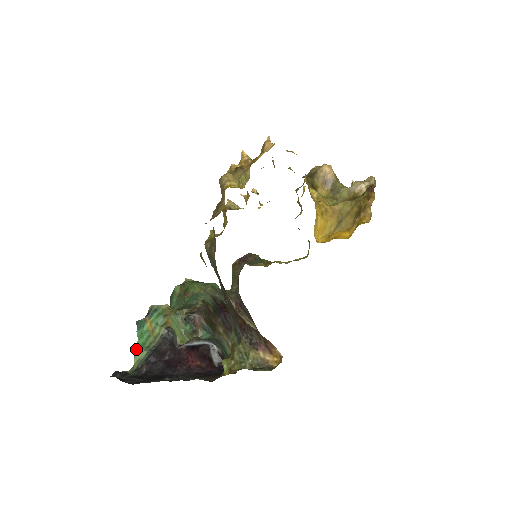
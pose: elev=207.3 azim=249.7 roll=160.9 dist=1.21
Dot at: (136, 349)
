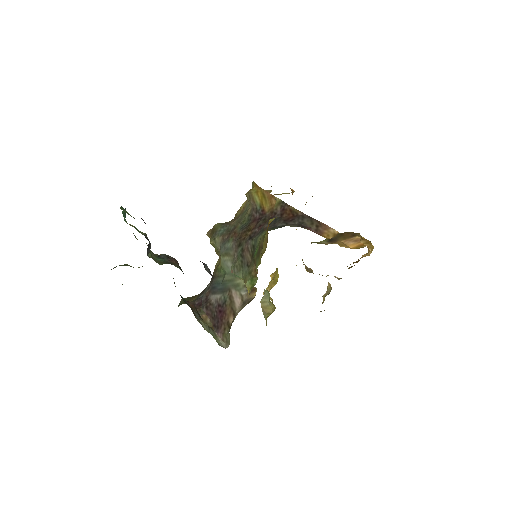
Dot at: occluded
